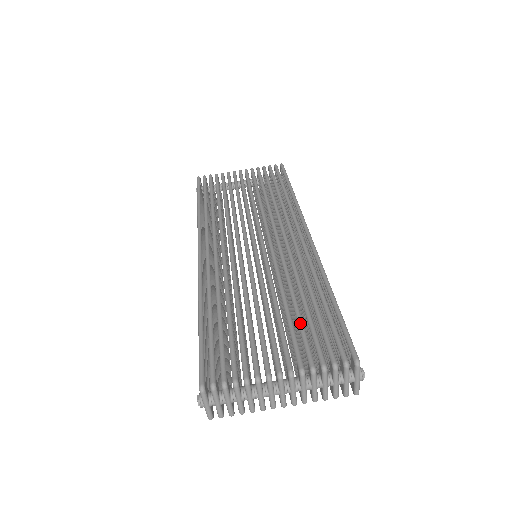
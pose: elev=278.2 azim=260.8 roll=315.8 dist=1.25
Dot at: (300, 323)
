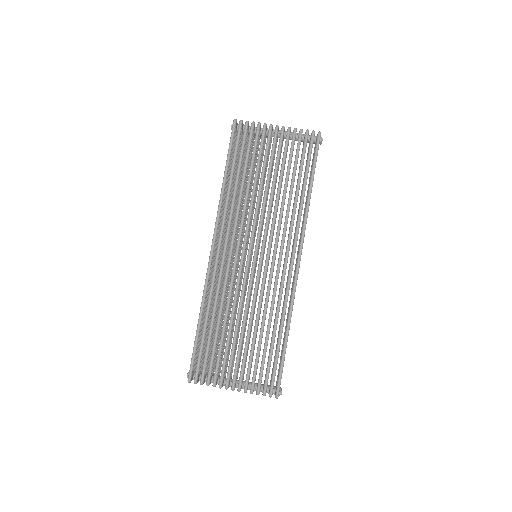
Dot at: (257, 357)
